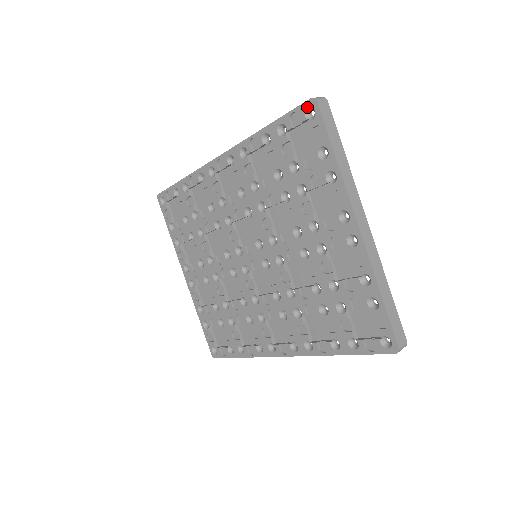
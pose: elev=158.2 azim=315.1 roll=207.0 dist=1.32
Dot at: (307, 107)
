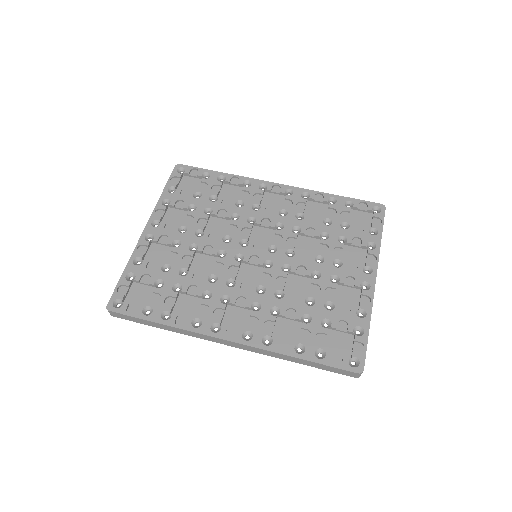
Dot at: (377, 206)
